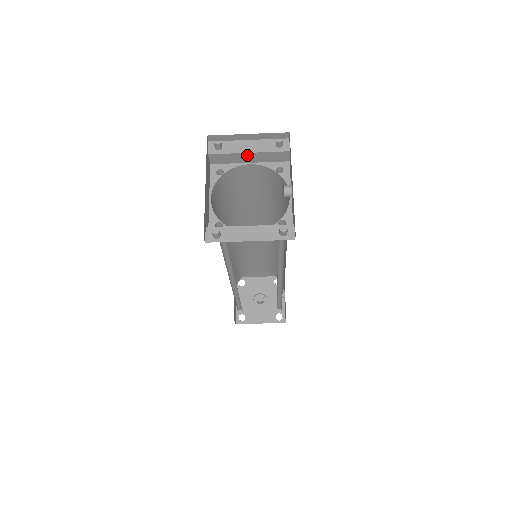
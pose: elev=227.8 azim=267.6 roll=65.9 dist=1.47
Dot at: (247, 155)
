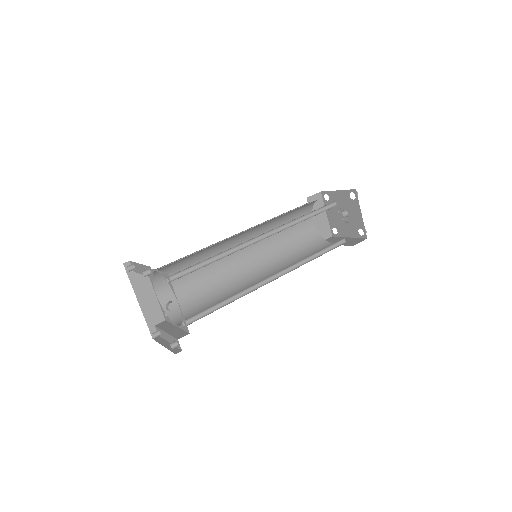
Dot at: occluded
